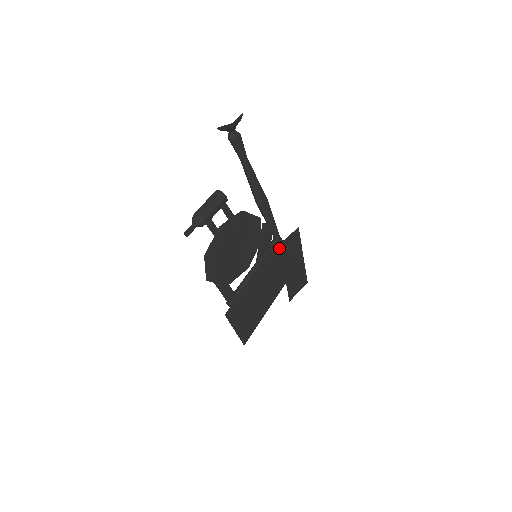
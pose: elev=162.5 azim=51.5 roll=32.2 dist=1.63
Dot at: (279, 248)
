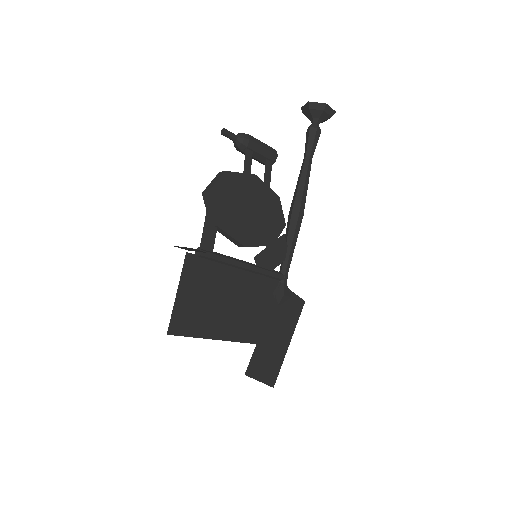
Dot at: (279, 287)
